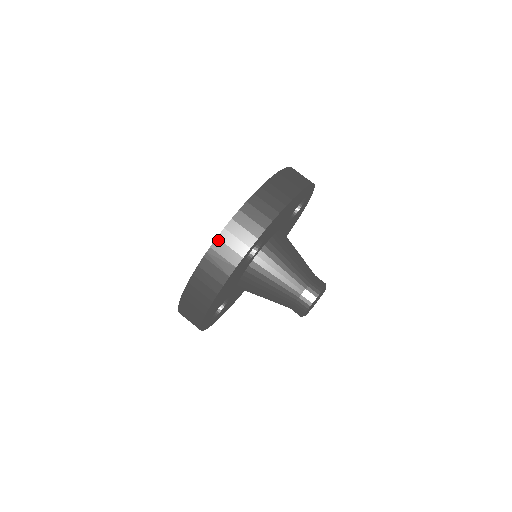
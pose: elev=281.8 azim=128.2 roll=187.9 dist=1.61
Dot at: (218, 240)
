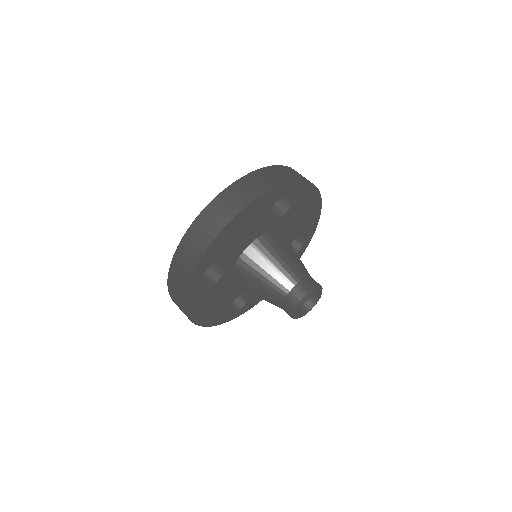
Dot at: (170, 274)
